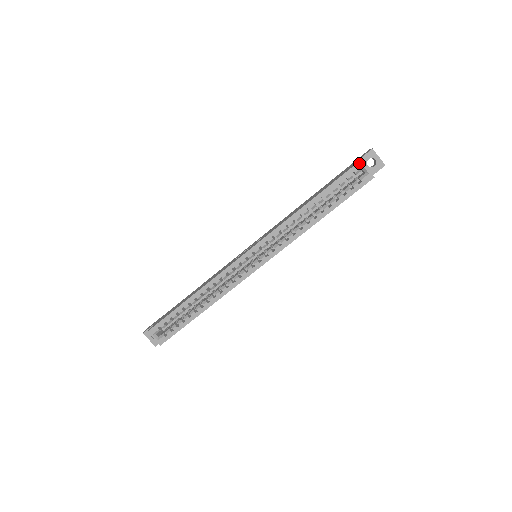
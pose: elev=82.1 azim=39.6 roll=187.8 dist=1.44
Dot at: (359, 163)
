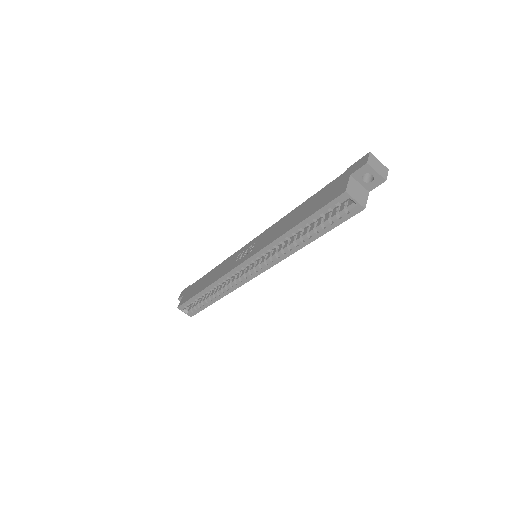
Dot at: (343, 194)
